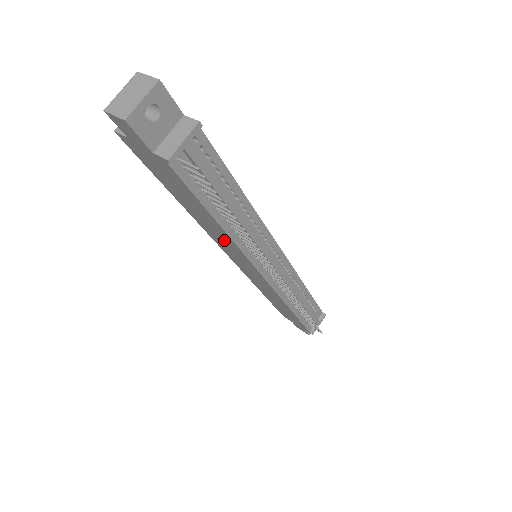
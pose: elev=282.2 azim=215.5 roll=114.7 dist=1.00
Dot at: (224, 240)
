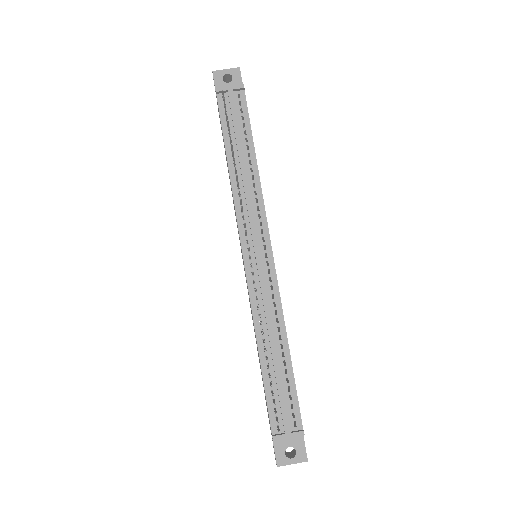
Dot at: occluded
